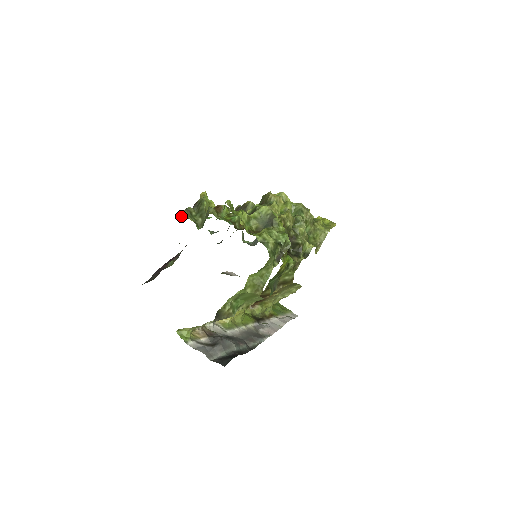
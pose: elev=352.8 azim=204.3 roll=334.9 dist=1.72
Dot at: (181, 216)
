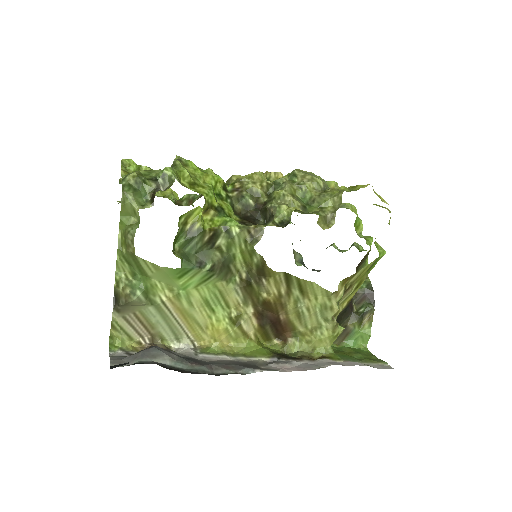
Dot at: (118, 203)
